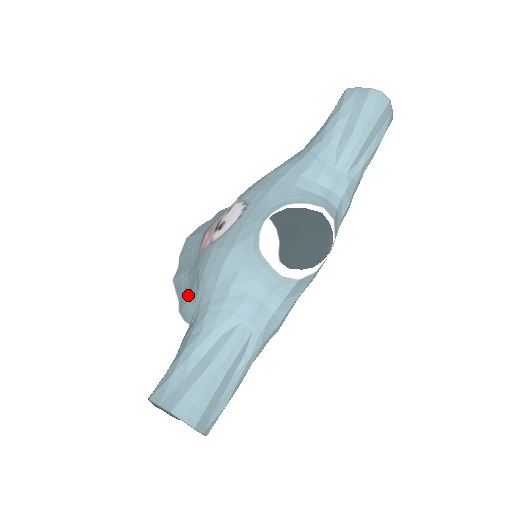
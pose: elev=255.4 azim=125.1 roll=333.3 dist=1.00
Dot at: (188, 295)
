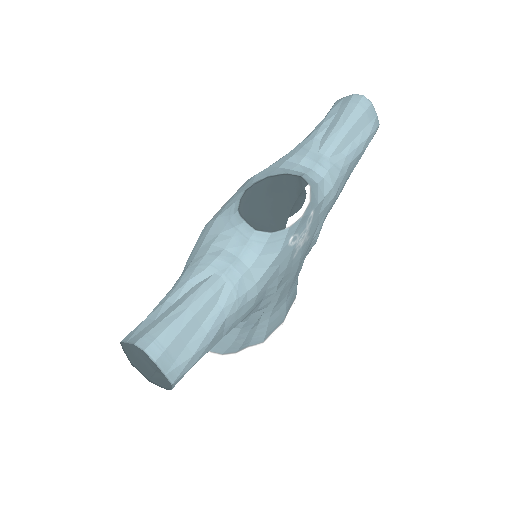
Dot at: occluded
